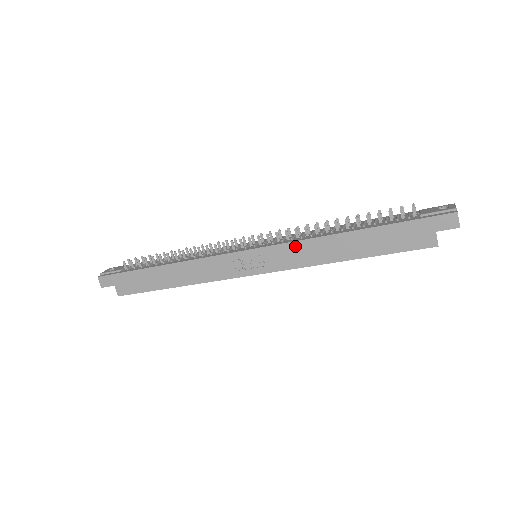
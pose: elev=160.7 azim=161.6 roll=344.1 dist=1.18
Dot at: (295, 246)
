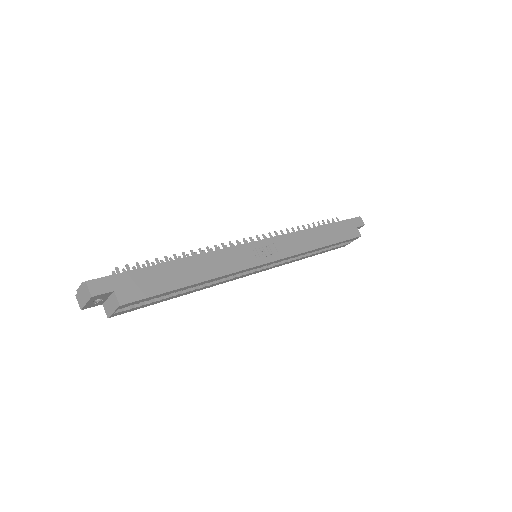
Dot at: (291, 236)
